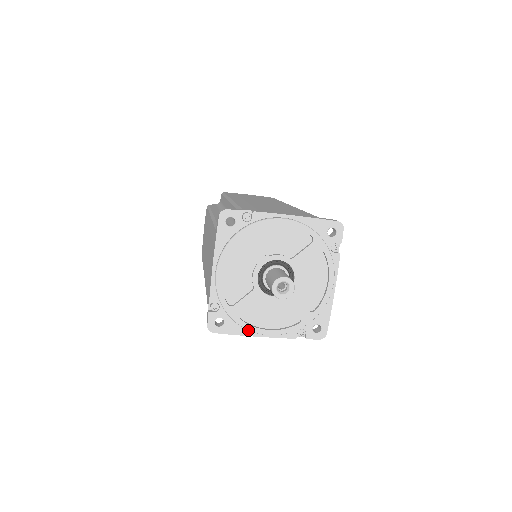
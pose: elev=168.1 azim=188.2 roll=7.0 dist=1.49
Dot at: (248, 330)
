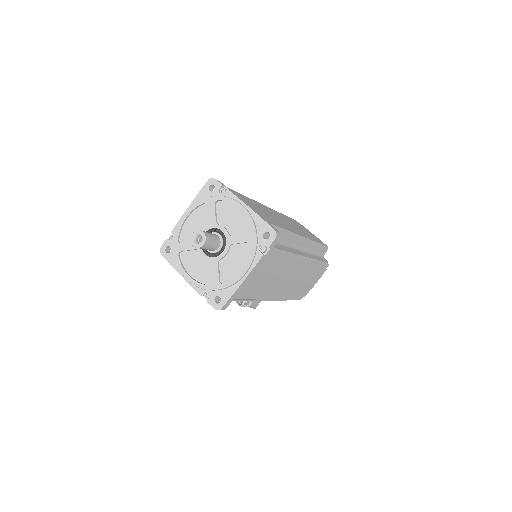
Dot at: (179, 267)
